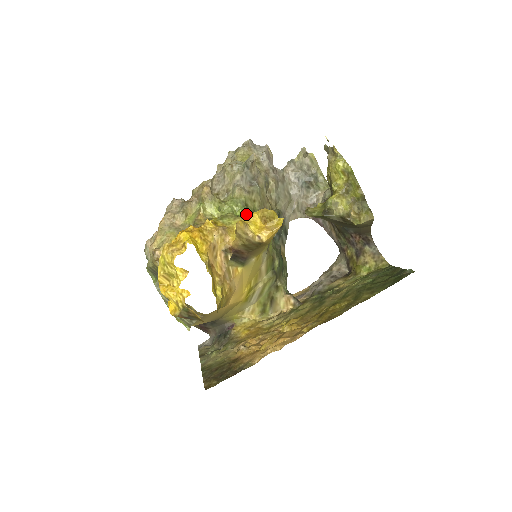
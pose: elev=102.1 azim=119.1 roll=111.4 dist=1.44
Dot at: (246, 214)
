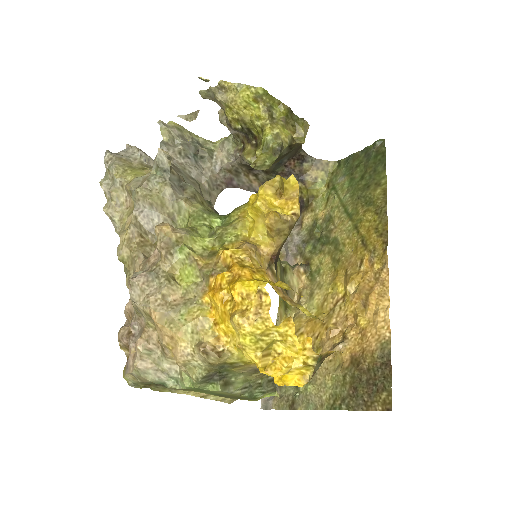
Dot at: (248, 208)
